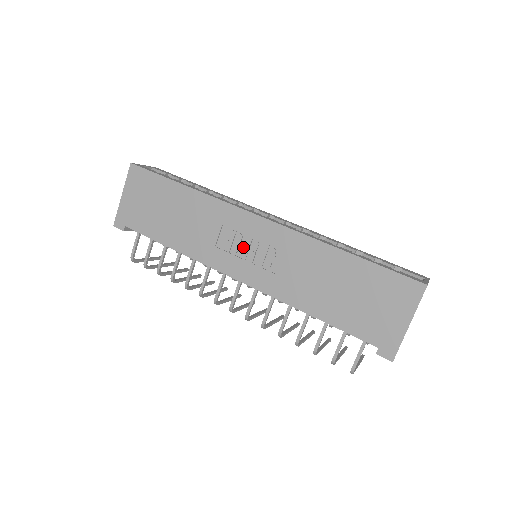
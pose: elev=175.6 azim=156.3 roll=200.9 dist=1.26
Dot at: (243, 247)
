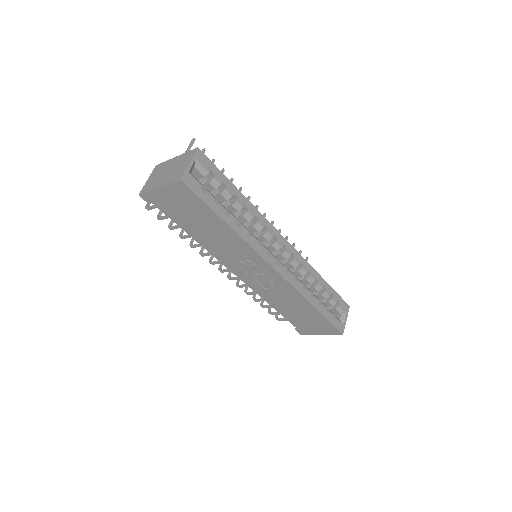
Dot at: (252, 270)
